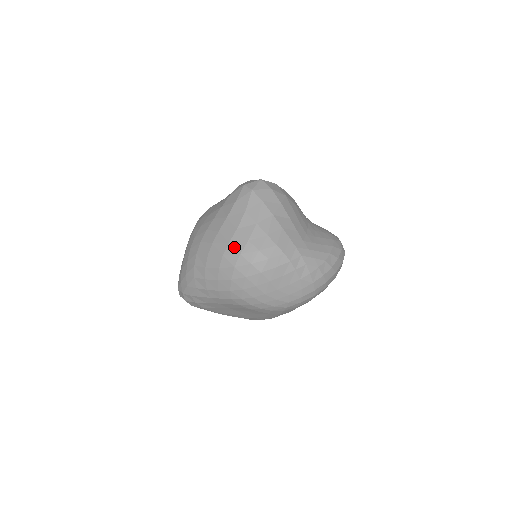
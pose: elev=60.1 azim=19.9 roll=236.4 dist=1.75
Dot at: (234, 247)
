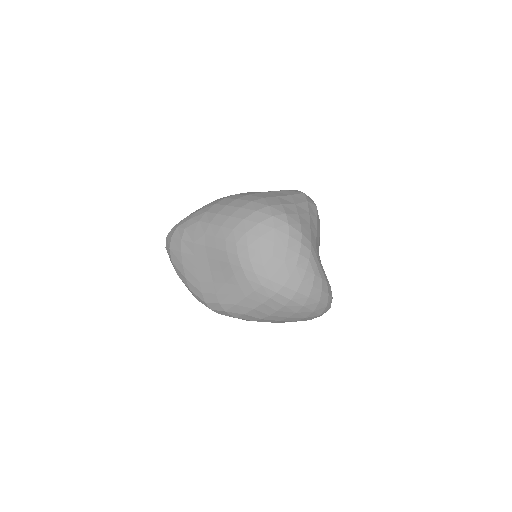
Dot at: (267, 201)
